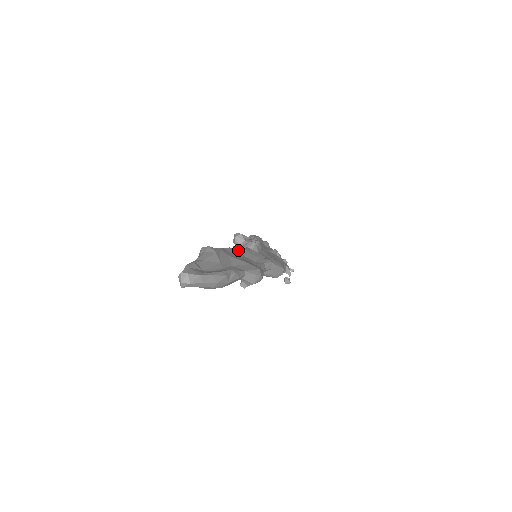
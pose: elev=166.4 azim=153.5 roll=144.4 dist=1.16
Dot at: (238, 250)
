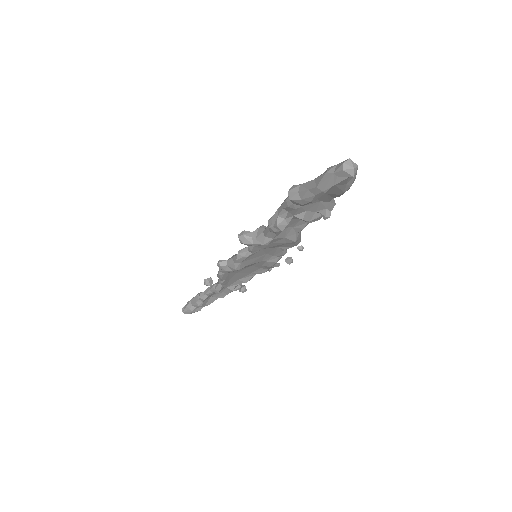
Dot at: occluded
